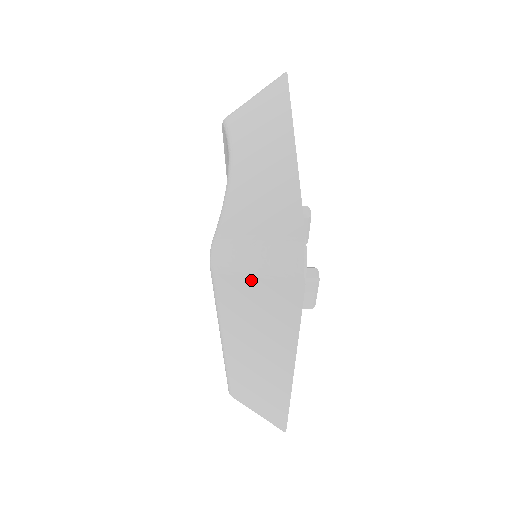
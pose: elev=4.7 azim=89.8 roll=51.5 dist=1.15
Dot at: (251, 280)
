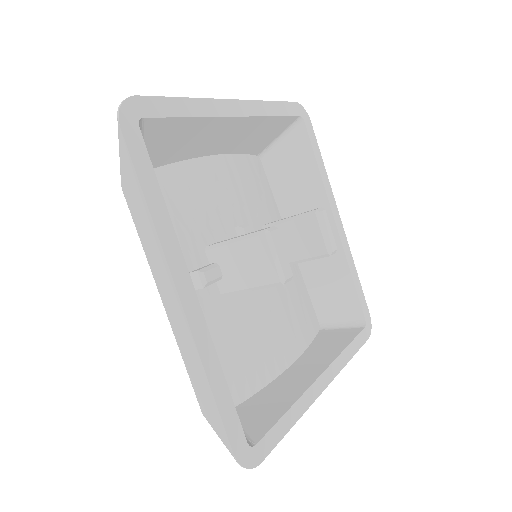
Dot at: (123, 170)
